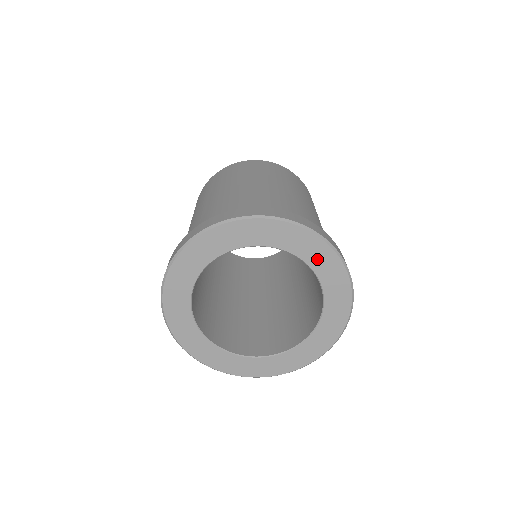
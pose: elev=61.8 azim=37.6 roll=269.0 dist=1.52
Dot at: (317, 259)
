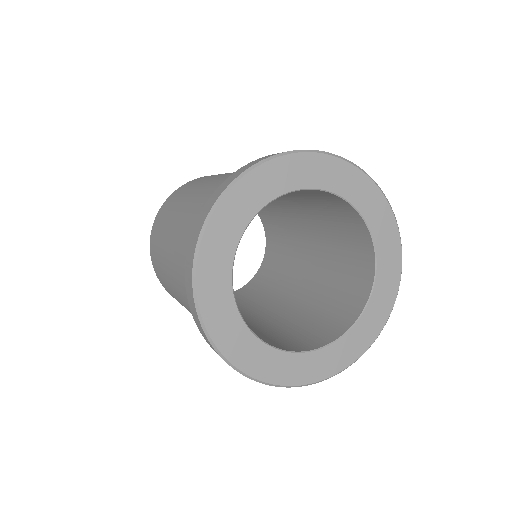
Dot at: (370, 208)
